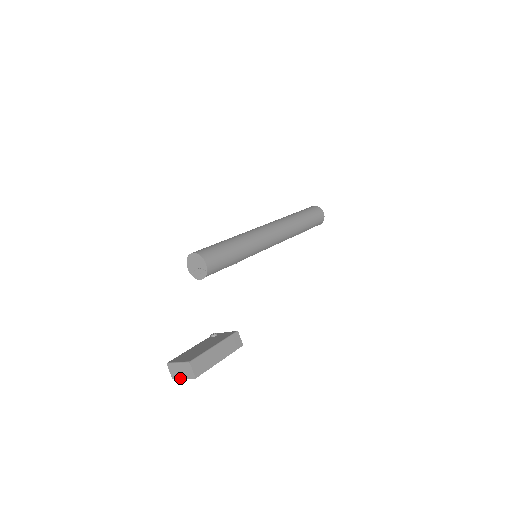
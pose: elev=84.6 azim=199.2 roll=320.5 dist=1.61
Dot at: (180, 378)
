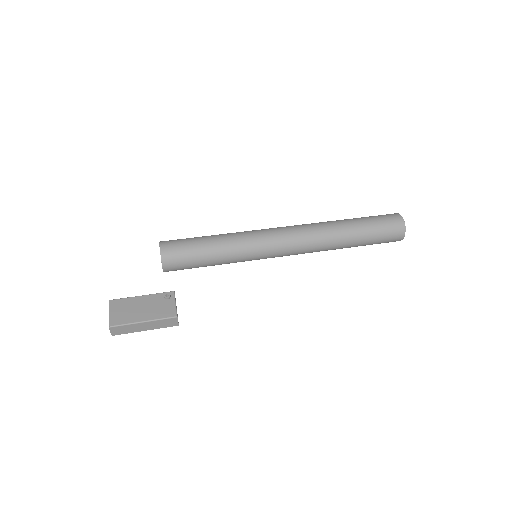
Dot at: occluded
